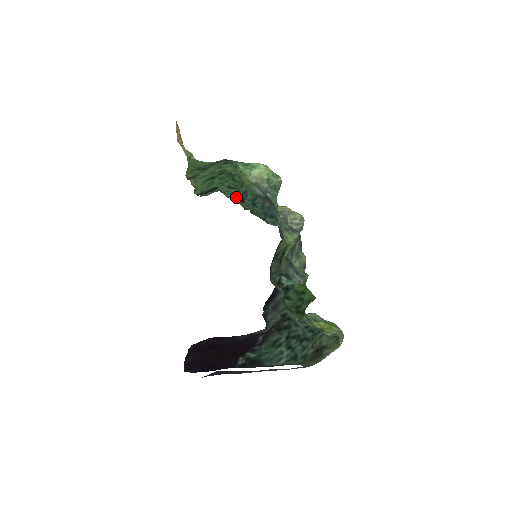
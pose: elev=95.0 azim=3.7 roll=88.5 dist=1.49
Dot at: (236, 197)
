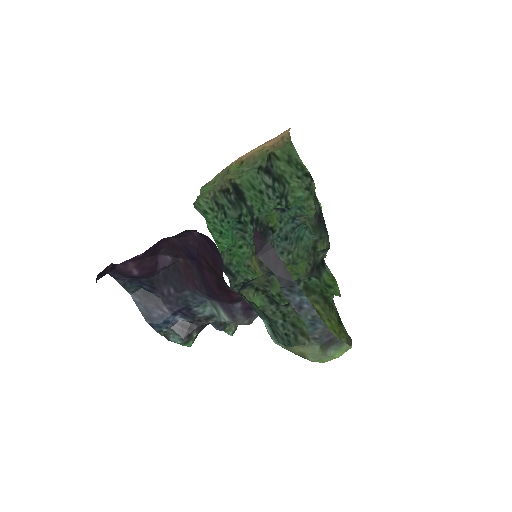
Dot at: (214, 235)
